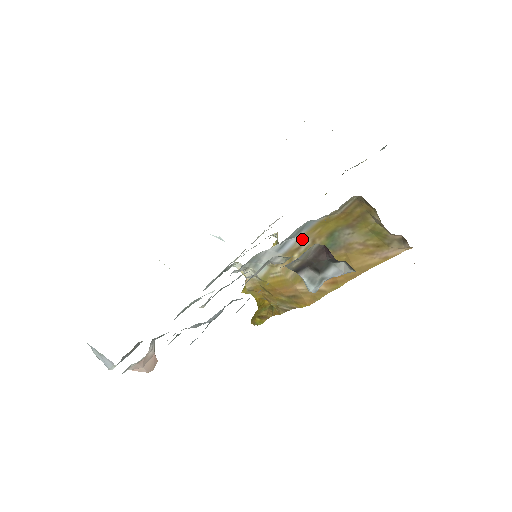
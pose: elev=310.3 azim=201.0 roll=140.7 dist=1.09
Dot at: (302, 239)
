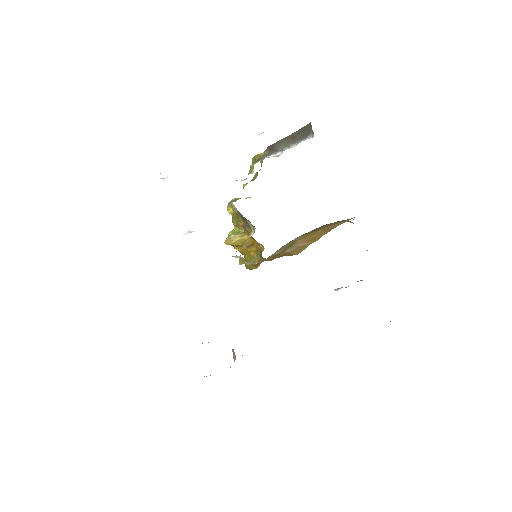
Dot at: occluded
